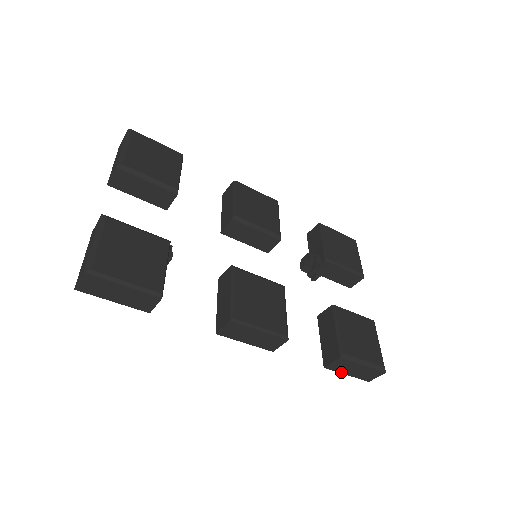
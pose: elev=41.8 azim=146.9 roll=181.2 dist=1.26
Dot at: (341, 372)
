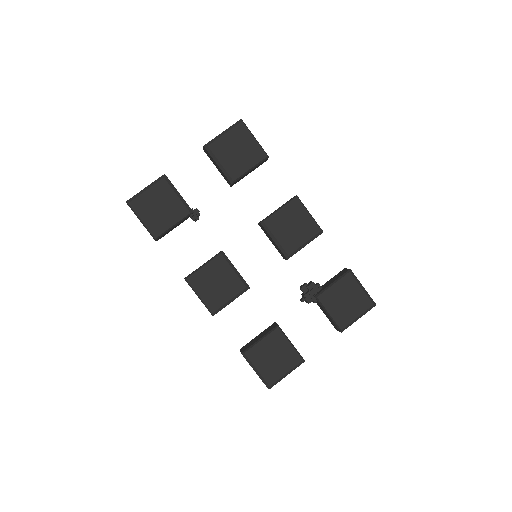
Dot at: occluded
